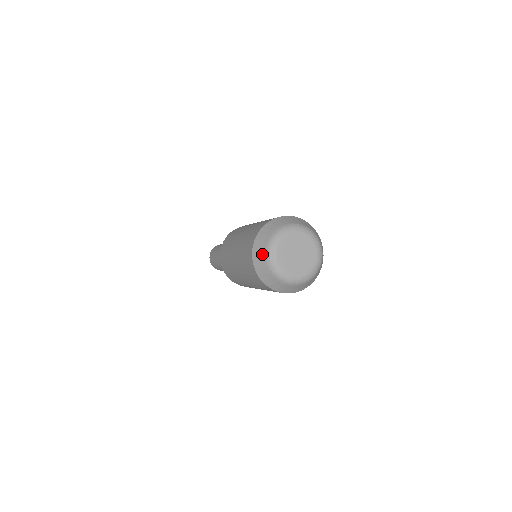
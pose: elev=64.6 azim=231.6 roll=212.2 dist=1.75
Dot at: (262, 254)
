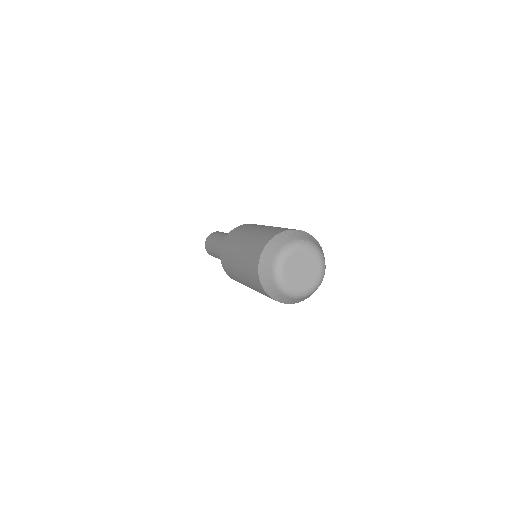
Dot at: (272, 254)
